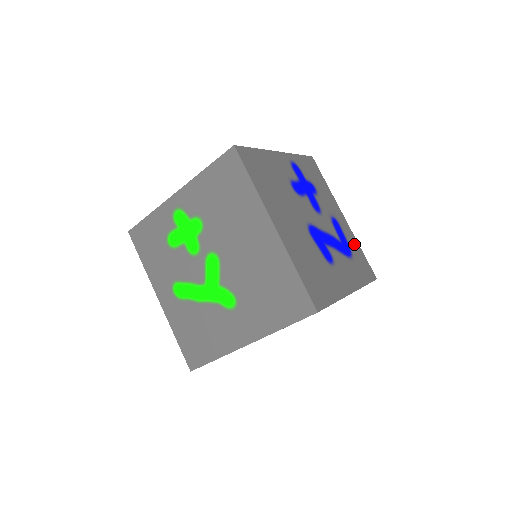
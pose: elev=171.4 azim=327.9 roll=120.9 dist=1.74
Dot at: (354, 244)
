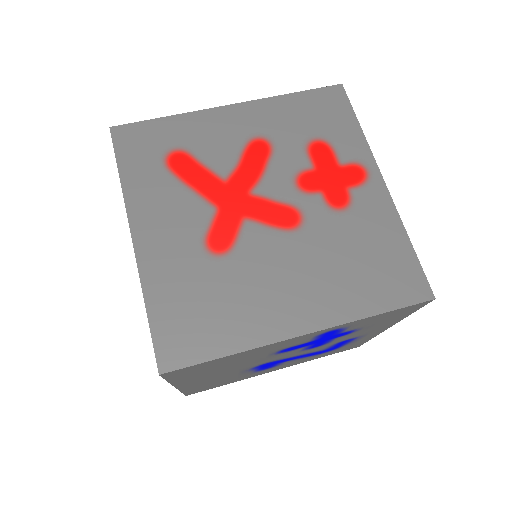
Dot at: (360, 341)
